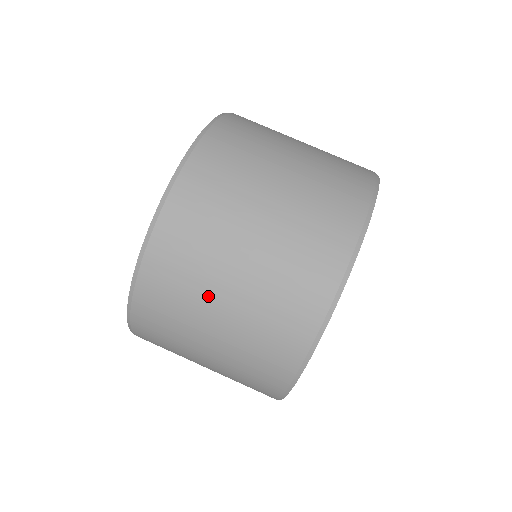
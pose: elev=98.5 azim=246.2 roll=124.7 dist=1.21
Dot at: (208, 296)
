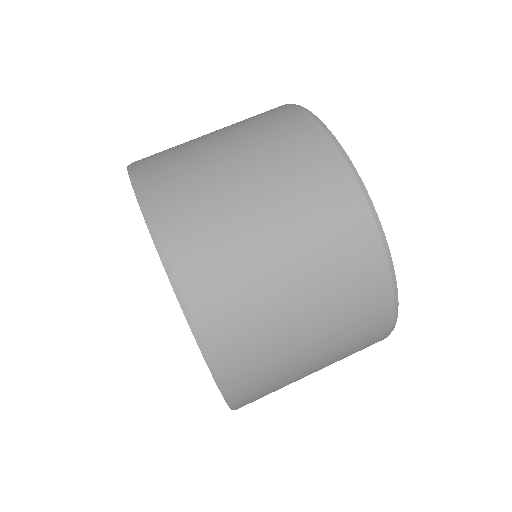
Dot at: (260, 259)
